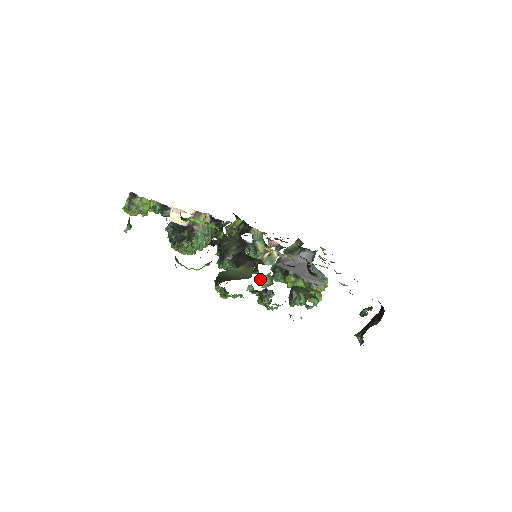
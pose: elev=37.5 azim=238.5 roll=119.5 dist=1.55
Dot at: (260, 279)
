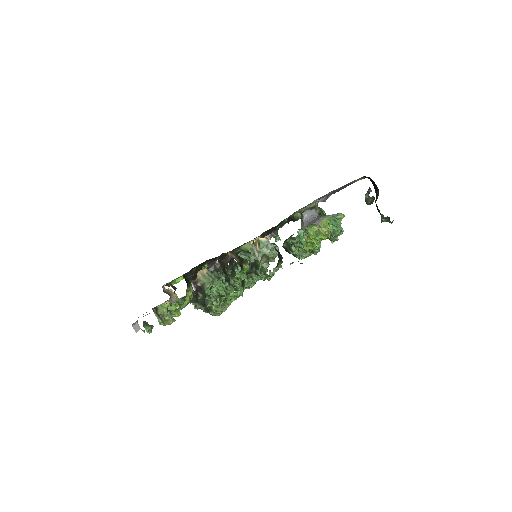
Dot at: occluded
